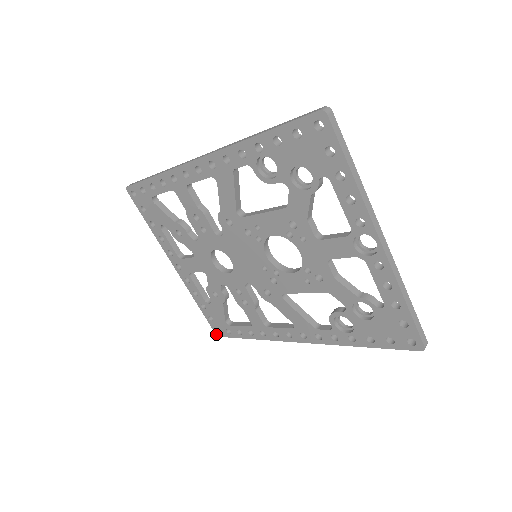
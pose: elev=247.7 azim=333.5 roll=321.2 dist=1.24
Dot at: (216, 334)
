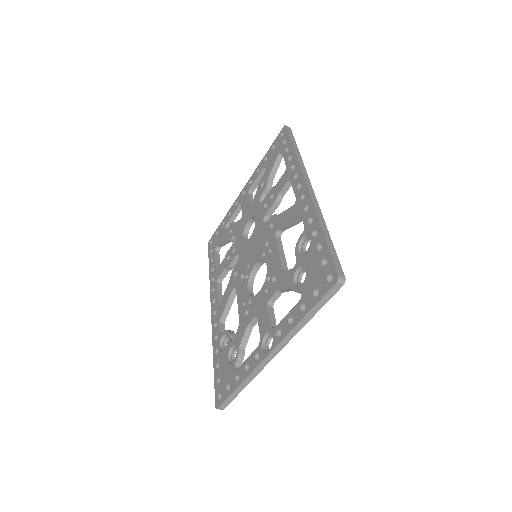
Dot at: (209, 241)
